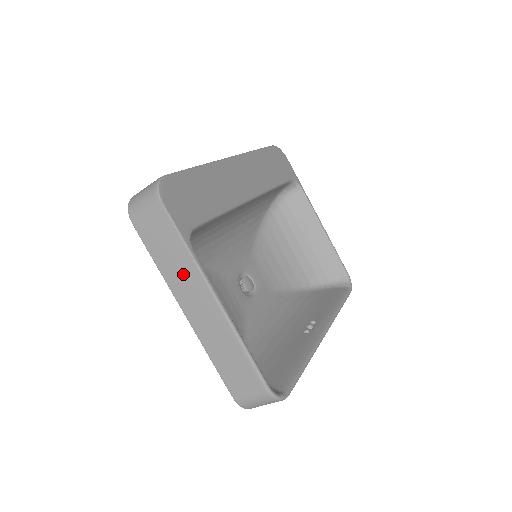
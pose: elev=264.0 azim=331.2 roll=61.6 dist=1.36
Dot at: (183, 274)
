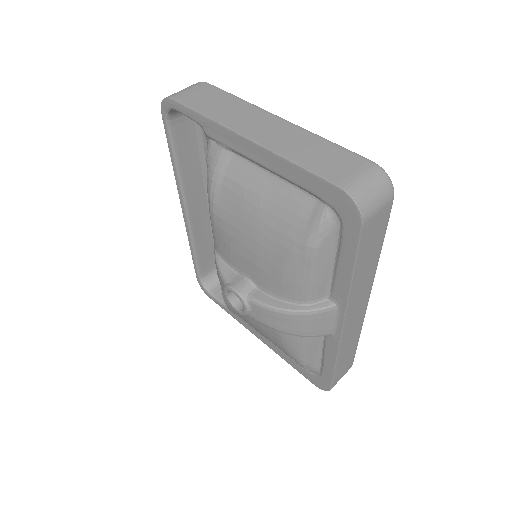
Dot at: (237, 112)
